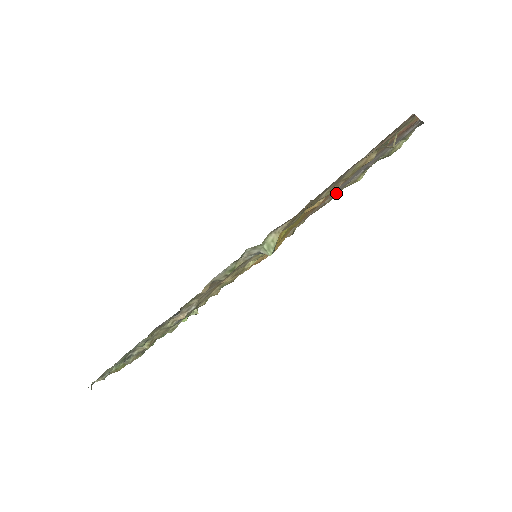
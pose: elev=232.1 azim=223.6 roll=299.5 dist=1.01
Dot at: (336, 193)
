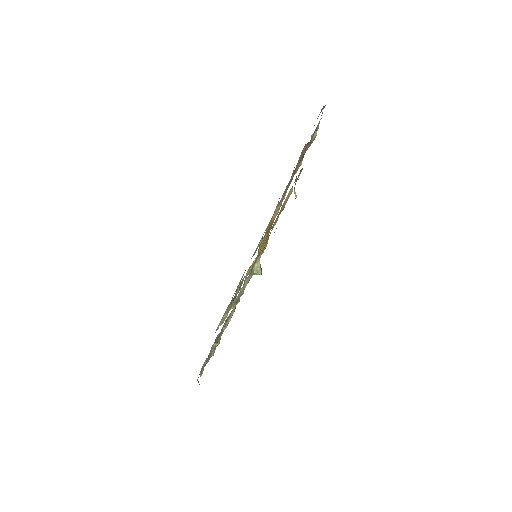
Dot at: occluded
